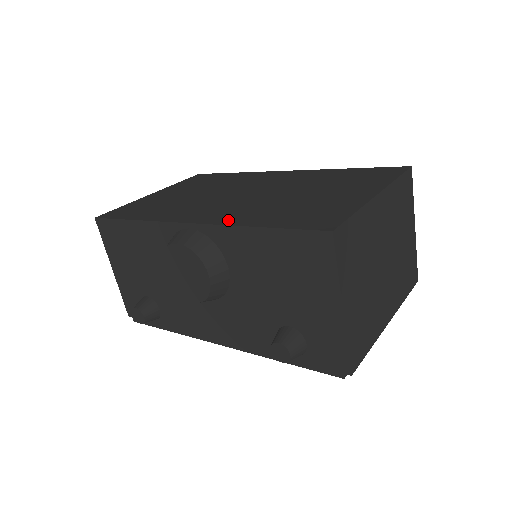
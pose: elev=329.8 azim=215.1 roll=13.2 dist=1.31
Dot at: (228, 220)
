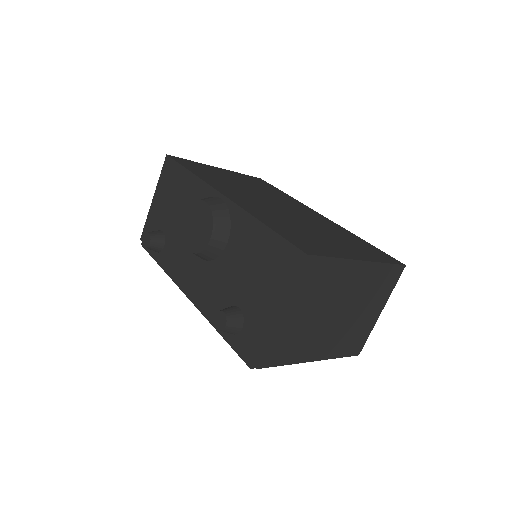
Dot at: (250, 209)
